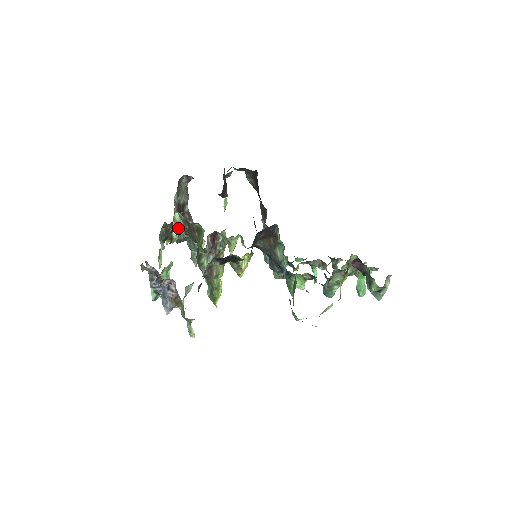
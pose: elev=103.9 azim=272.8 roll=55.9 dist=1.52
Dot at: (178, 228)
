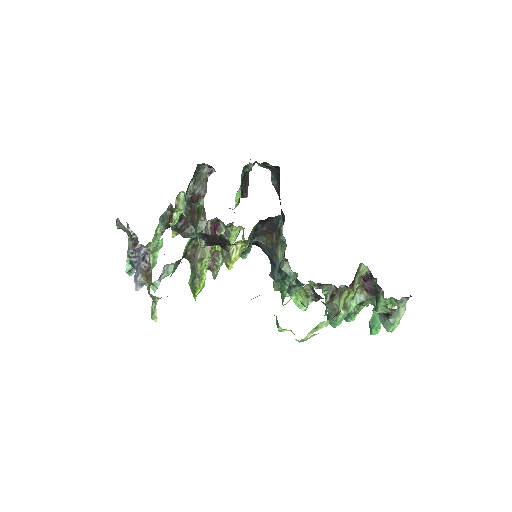
Dot at: (180, 209)
